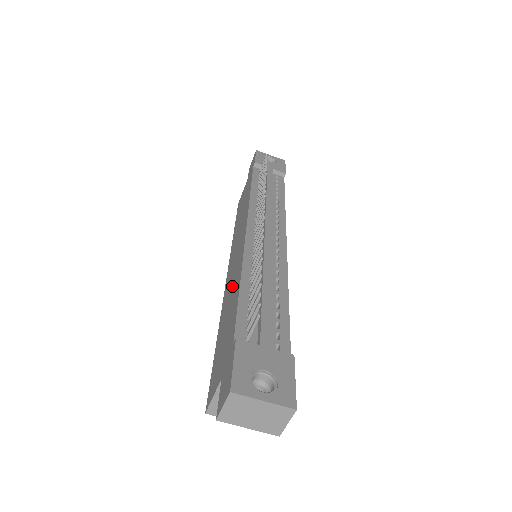
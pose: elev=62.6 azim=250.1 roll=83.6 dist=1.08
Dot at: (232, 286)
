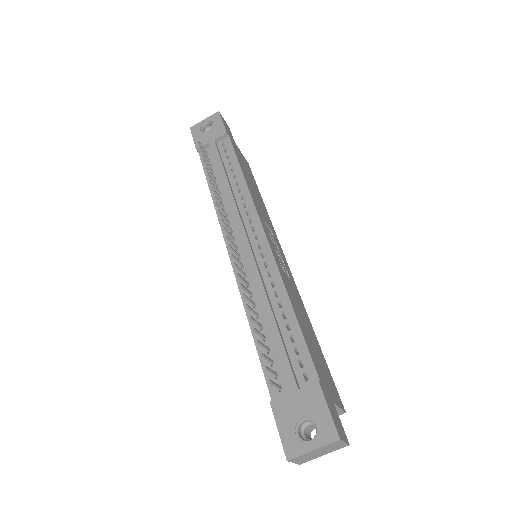
Dot at: occluded
